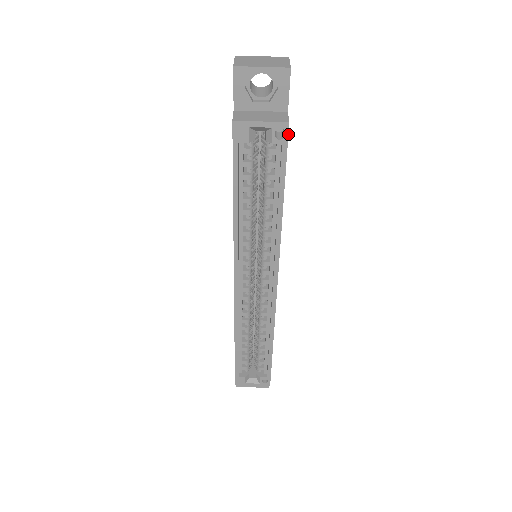
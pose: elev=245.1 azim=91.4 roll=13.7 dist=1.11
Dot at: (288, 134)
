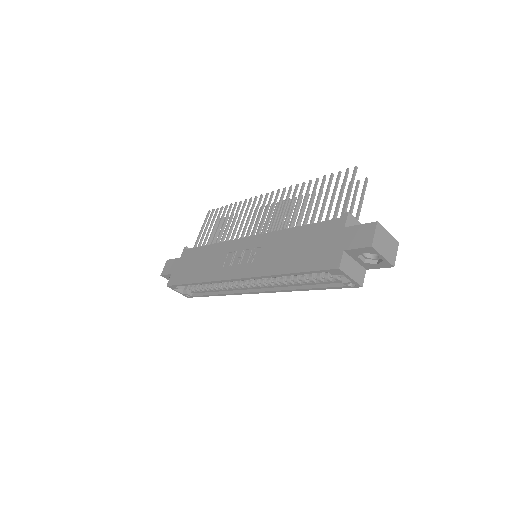
Dot at: (355, 287)
